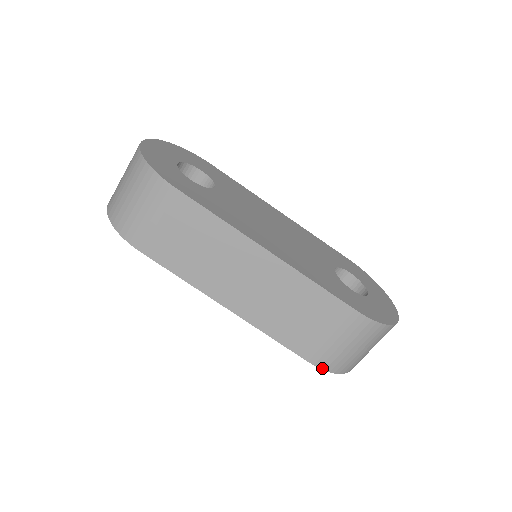
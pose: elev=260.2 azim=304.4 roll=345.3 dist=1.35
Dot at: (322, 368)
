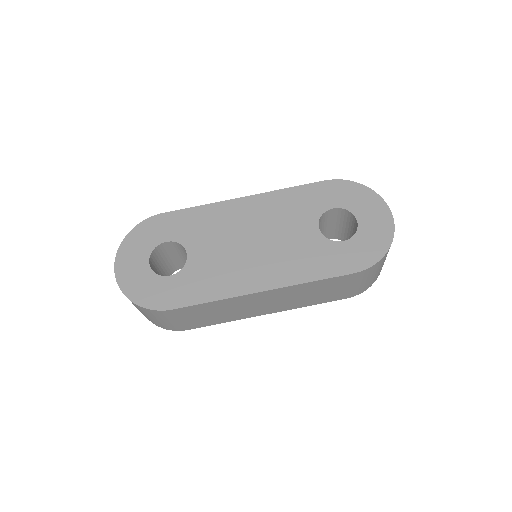
Dot at: (359, 293)
